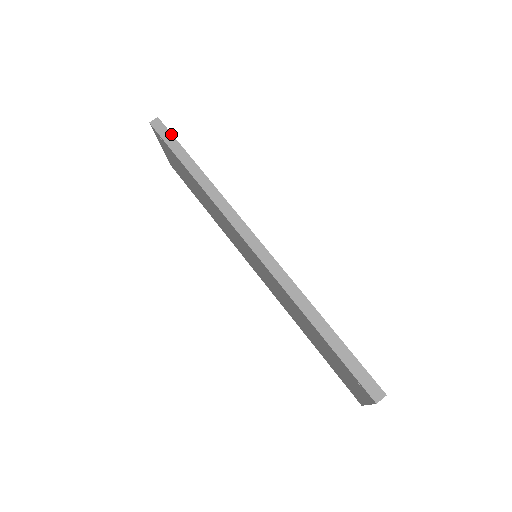
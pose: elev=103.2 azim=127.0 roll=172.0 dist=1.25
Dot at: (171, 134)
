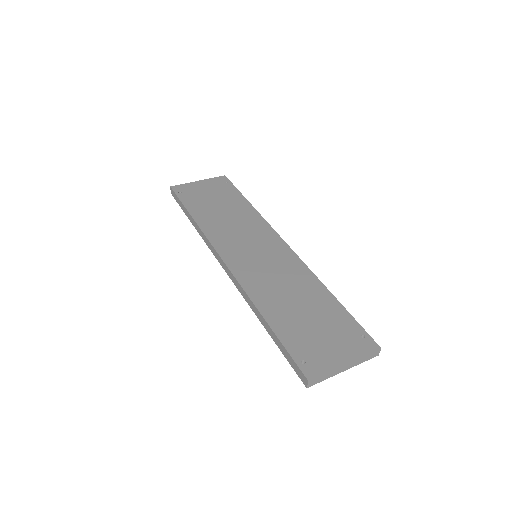
Dot at: (177, 197)
